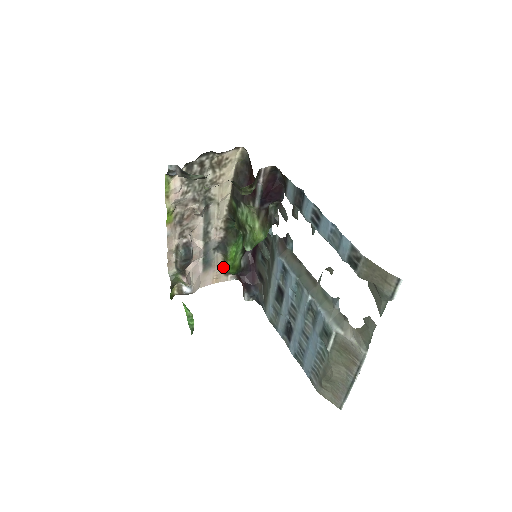
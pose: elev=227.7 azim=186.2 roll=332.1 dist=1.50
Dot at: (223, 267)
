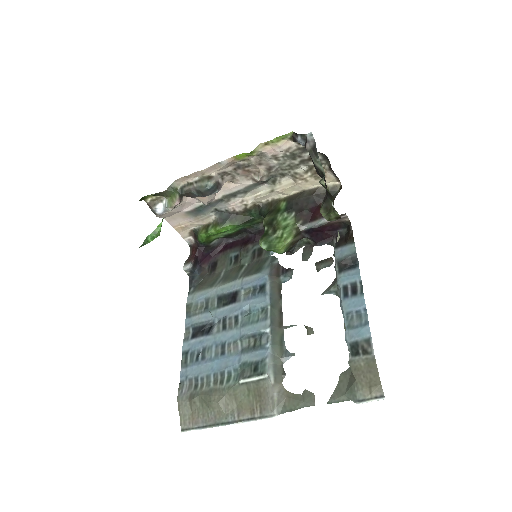
Dot at: (199, 227)
